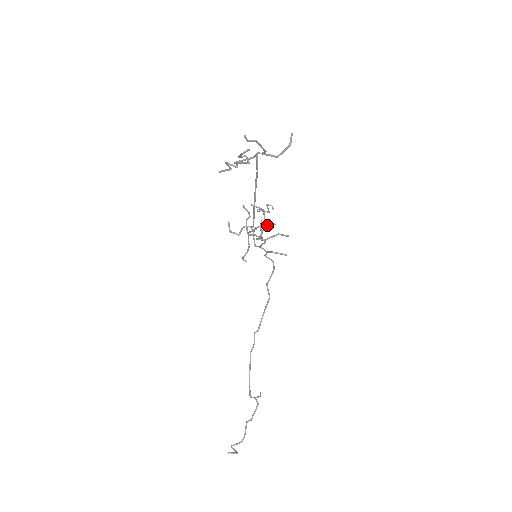
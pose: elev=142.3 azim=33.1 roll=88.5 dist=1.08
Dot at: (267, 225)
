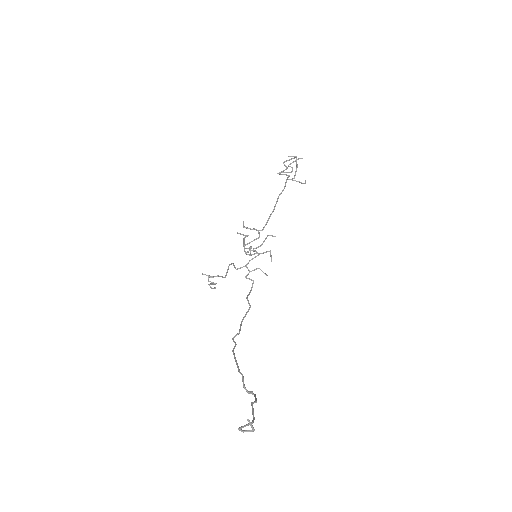
Dot at: (270, 235)
